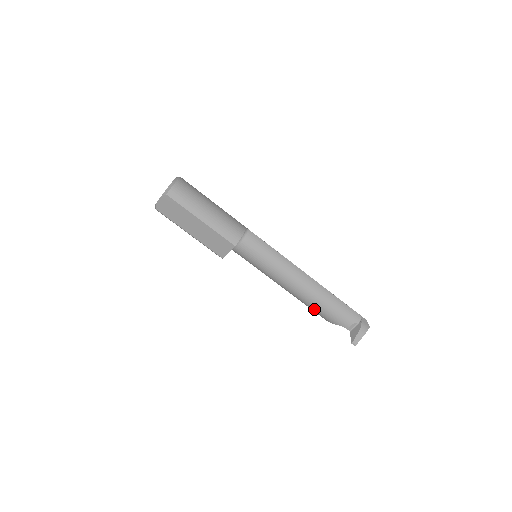
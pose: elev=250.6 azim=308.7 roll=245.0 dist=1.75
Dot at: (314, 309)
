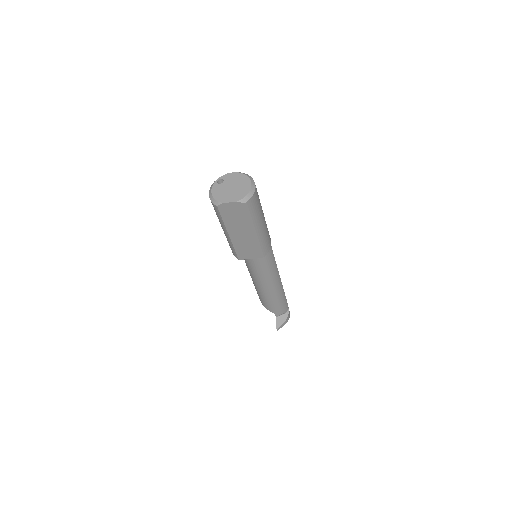
Dot at: (265, 300)
